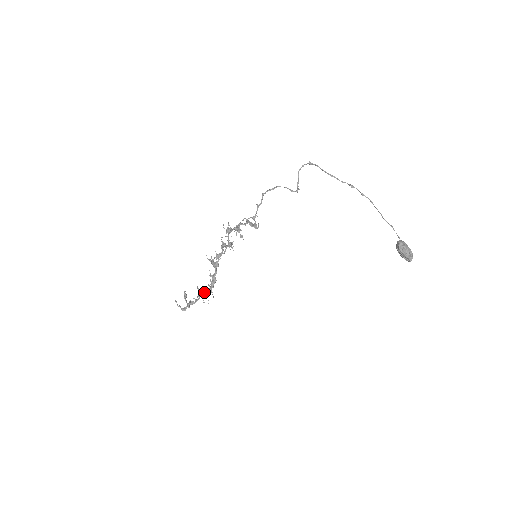
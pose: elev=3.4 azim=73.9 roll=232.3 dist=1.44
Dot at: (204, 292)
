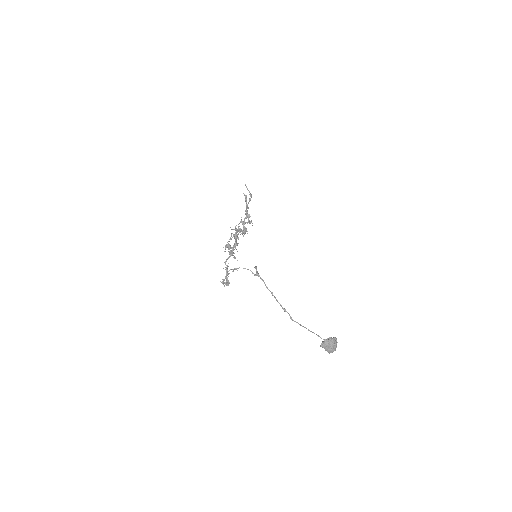
Dot at: (246, 222)
